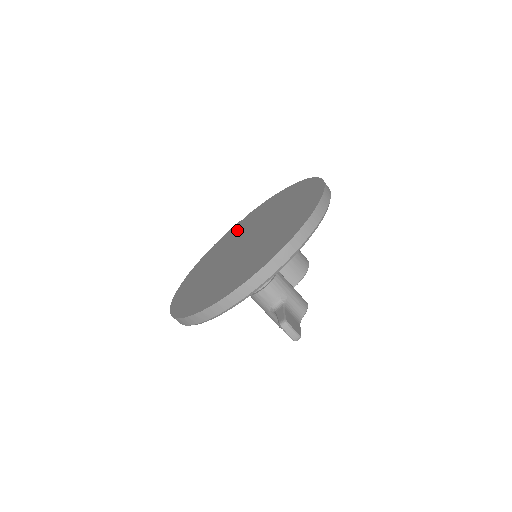
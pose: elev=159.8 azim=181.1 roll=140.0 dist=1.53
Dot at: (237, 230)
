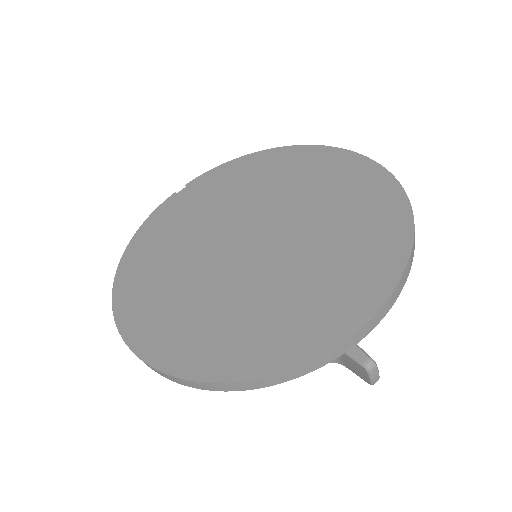
Dot at: (189, 210)
